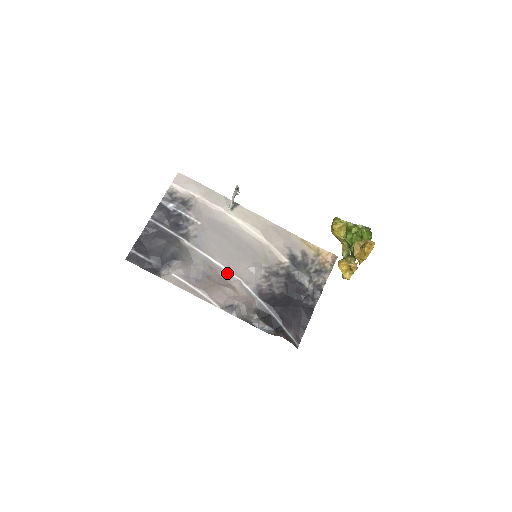
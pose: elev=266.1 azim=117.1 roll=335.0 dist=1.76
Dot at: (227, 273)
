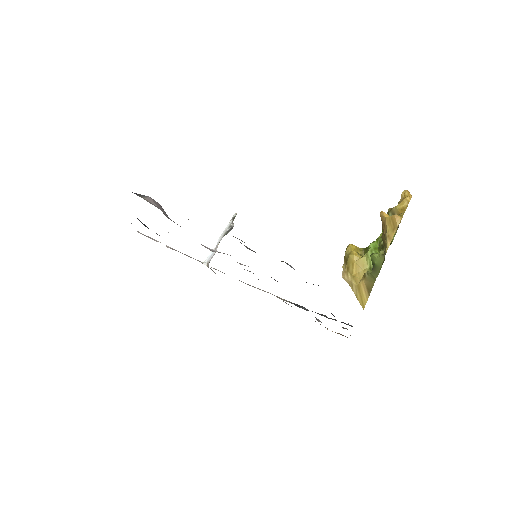
Dot at: occluded
